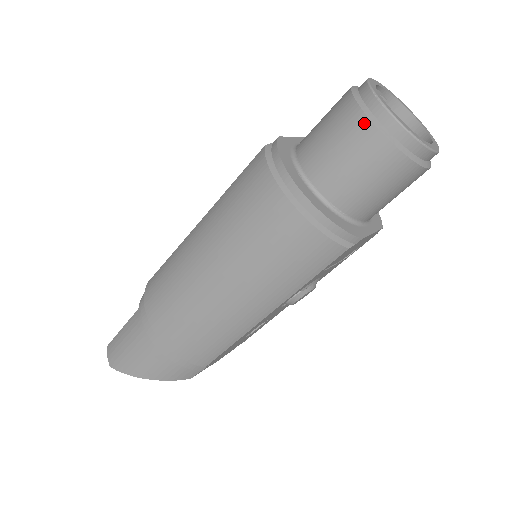
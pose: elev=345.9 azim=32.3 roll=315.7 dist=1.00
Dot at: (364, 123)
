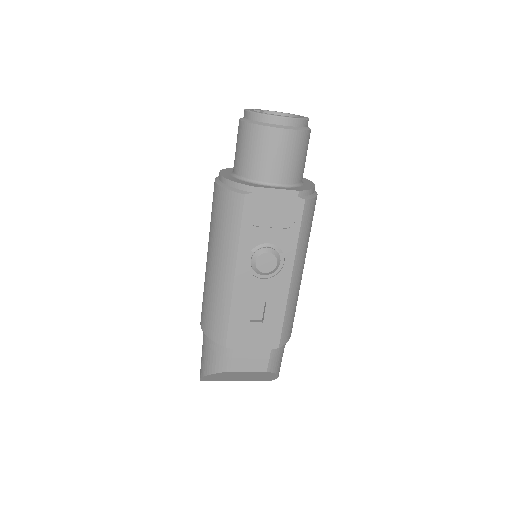
Dot at: (239, 123)
